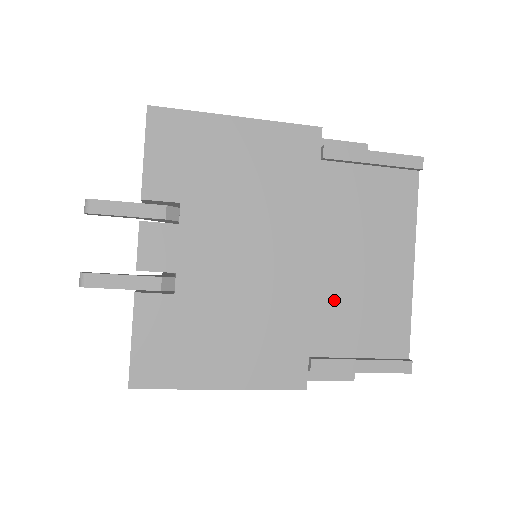
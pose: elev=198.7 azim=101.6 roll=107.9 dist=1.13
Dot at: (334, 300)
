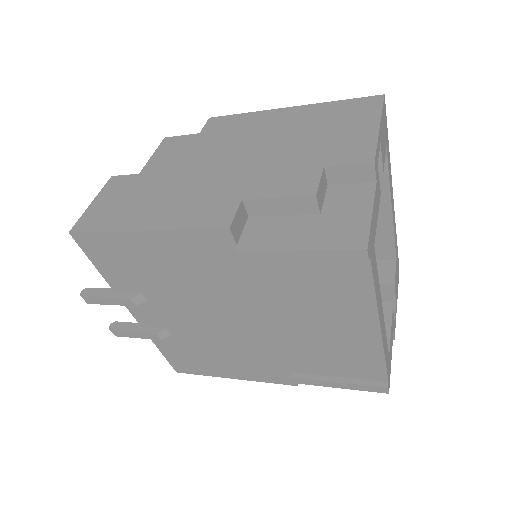
Dot at: (300, 346)
